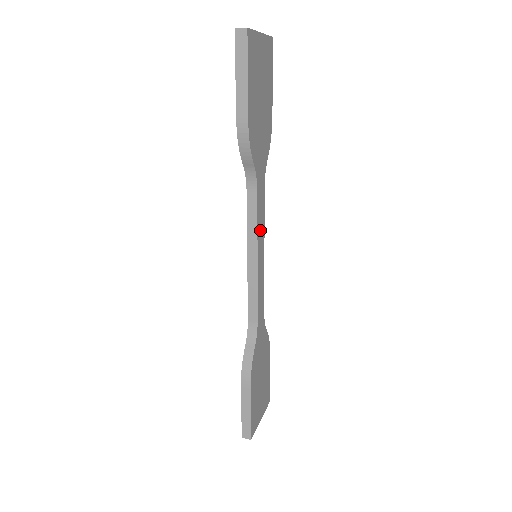
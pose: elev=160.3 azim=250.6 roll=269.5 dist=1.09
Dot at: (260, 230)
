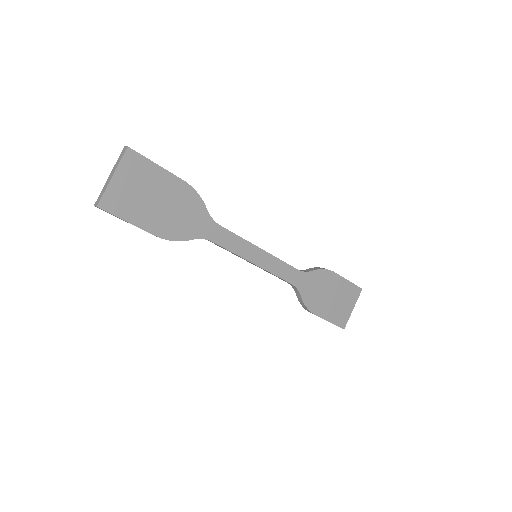
Dot at: (241, 249)
